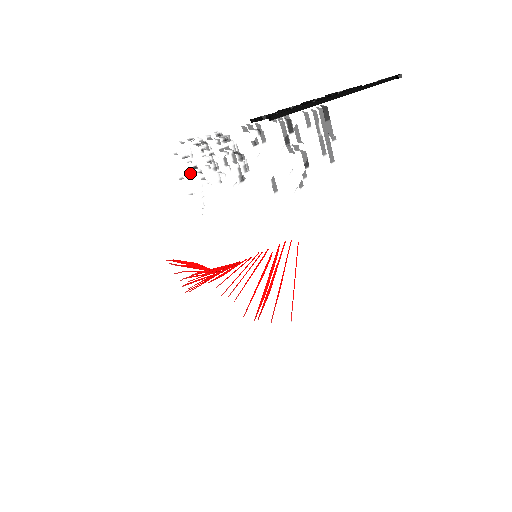
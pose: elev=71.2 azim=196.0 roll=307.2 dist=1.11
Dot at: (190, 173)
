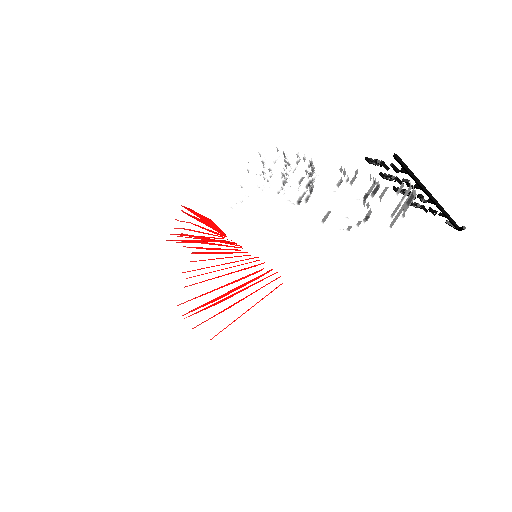
Dot at: (261, 171)
